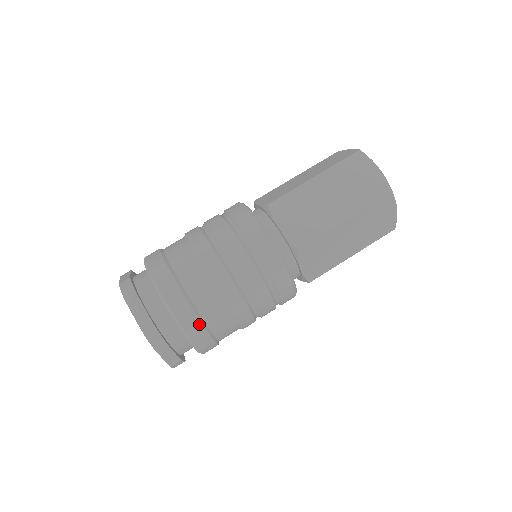
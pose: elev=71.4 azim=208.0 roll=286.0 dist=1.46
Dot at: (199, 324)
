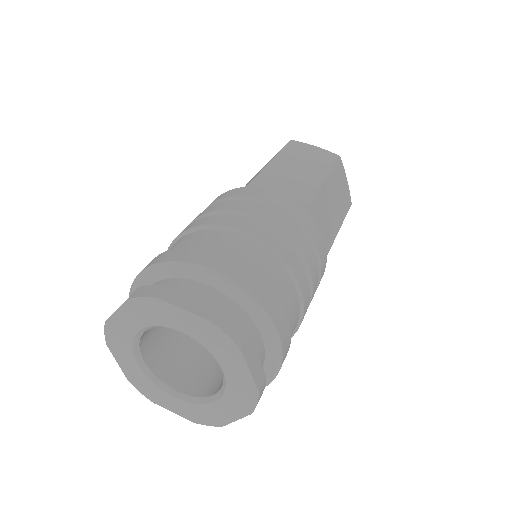
Dot at: (272, 295)
